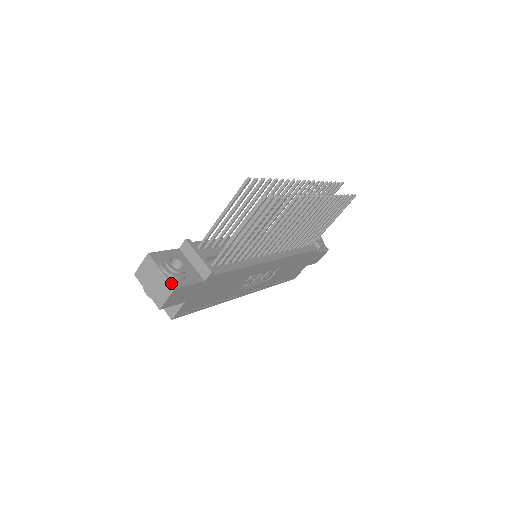
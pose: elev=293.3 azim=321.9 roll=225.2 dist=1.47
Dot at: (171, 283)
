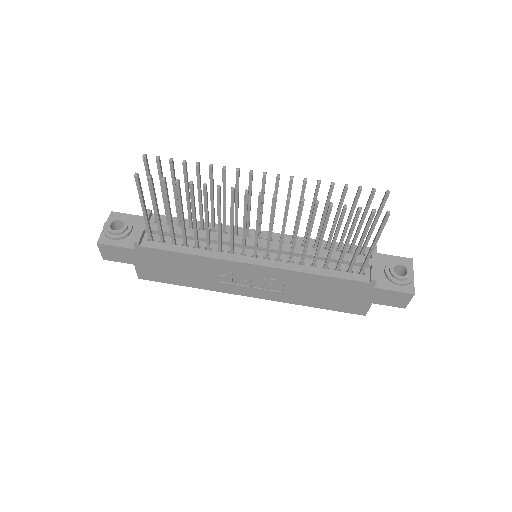
Dot at: (99, 238)
